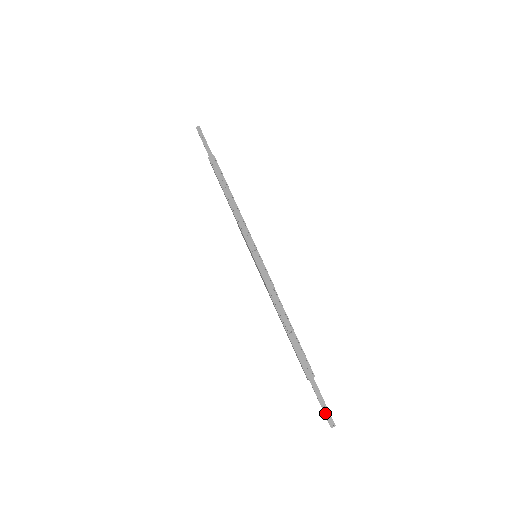
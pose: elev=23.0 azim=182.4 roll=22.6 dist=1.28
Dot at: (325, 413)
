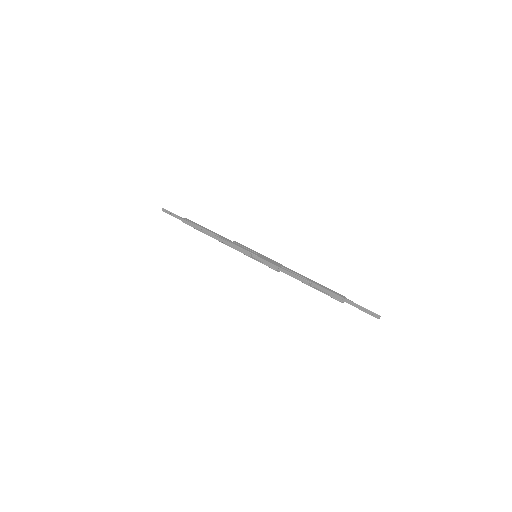
Dot at: occluded
